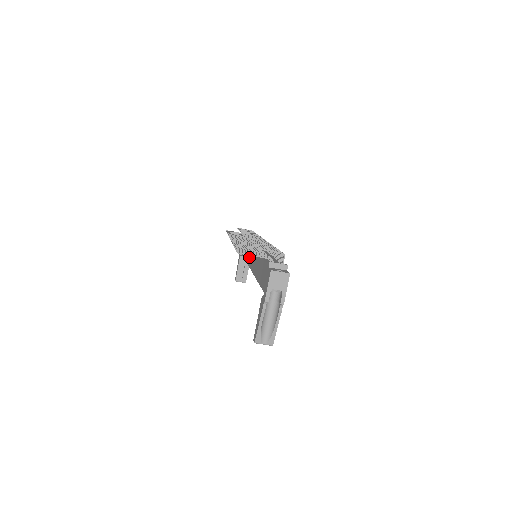
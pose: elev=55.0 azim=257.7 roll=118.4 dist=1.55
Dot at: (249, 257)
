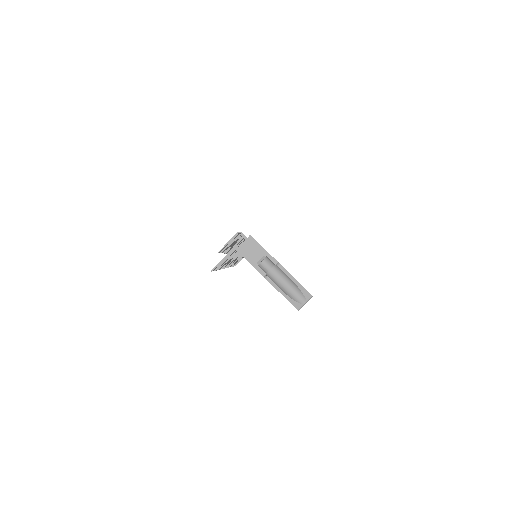
Dot at: occluded
